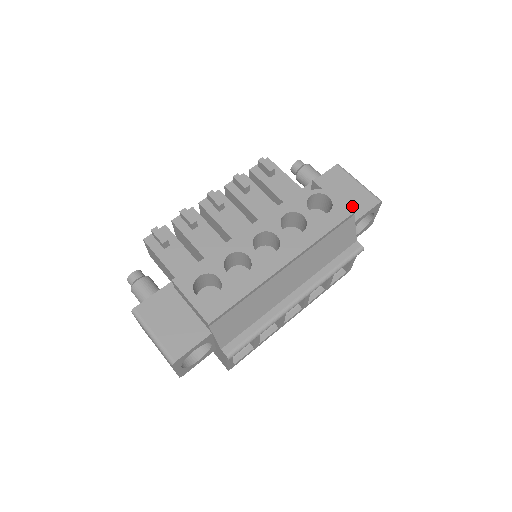
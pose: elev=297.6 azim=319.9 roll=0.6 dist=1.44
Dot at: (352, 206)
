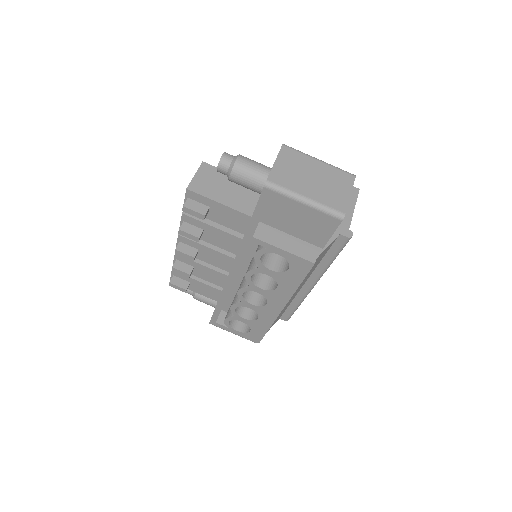
Dot at: (311, 233)
